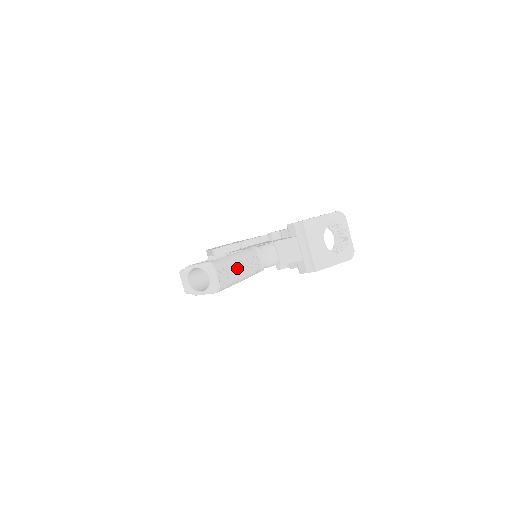
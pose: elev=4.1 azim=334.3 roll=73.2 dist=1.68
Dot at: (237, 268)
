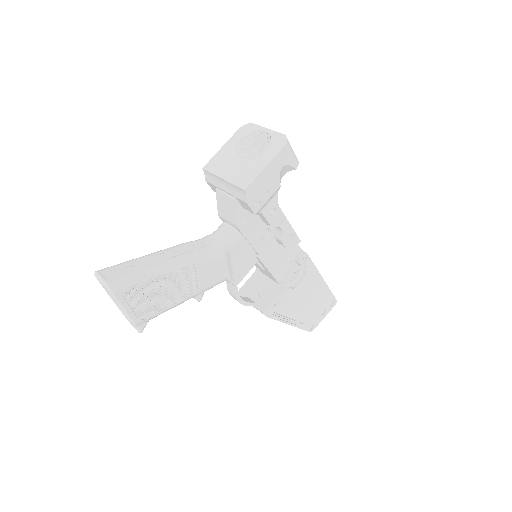
Dot at: (149, 261)
